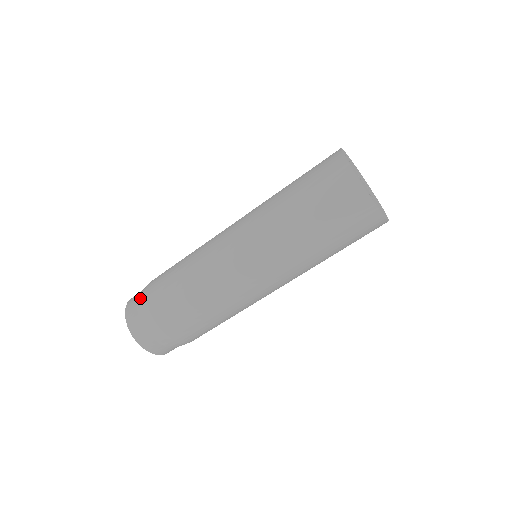
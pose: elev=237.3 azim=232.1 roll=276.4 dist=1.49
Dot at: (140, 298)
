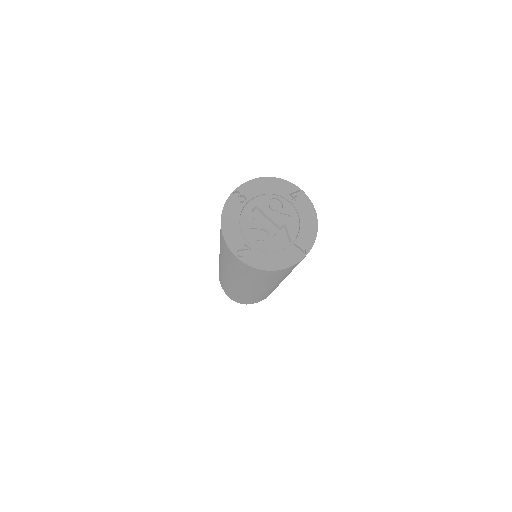
Dot at: occluded
